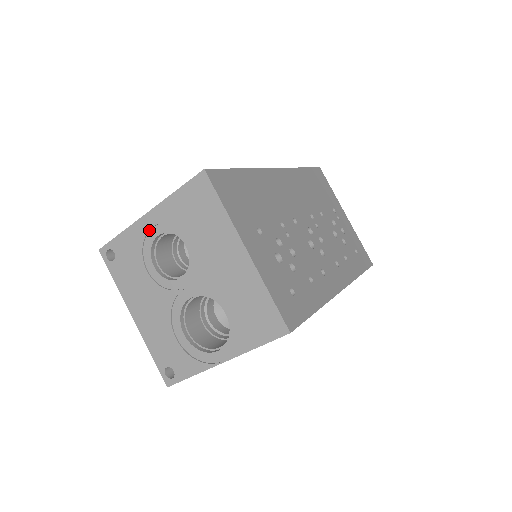
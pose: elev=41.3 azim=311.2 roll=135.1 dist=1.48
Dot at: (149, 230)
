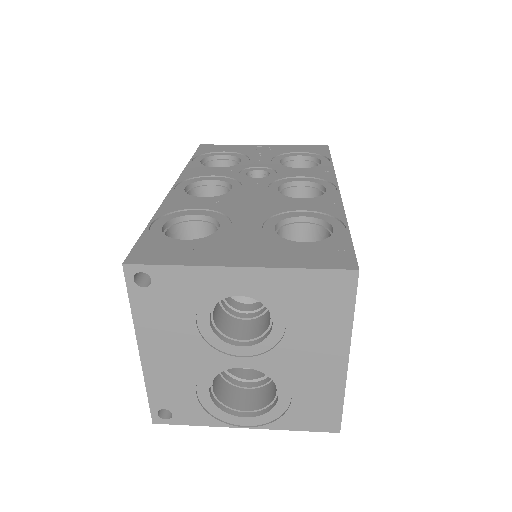
Dot at: (230, 285)
